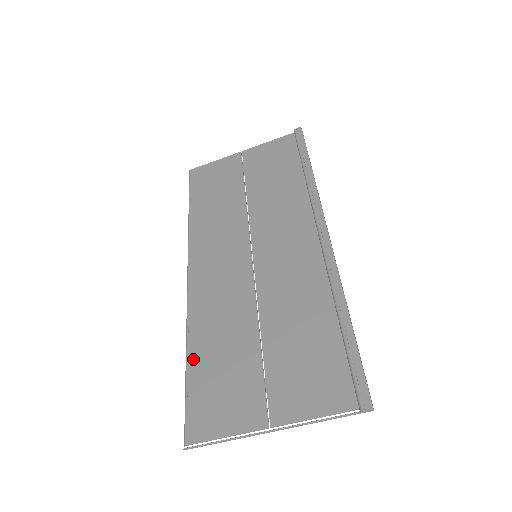
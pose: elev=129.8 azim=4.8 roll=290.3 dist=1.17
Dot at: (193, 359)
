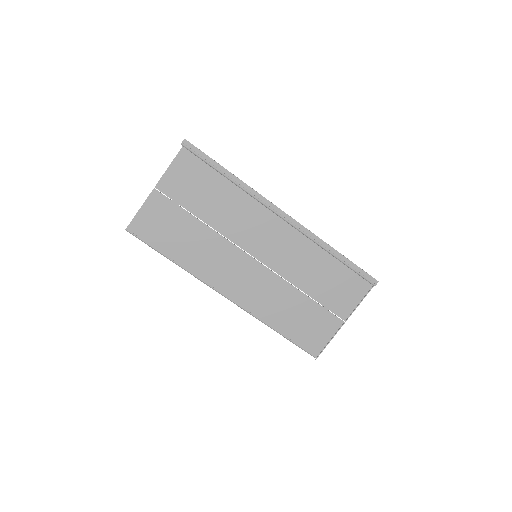
Dot at: (281, 329)
